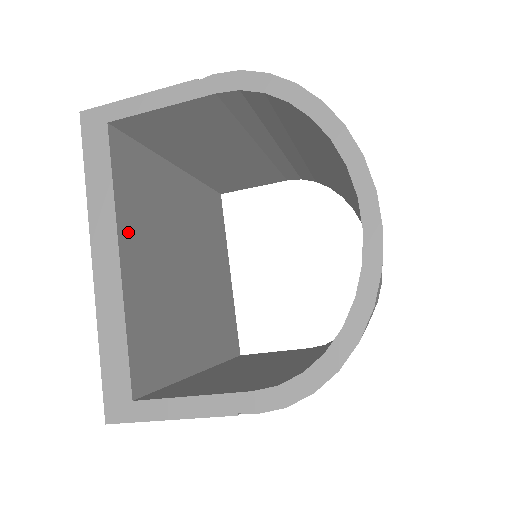
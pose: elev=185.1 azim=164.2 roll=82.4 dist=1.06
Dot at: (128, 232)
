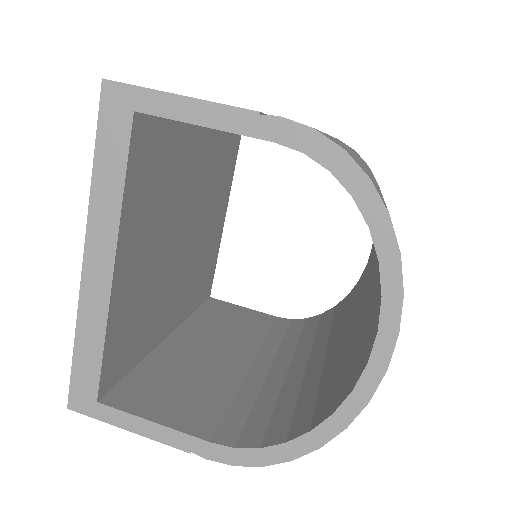
Dot at: (129, 237)
